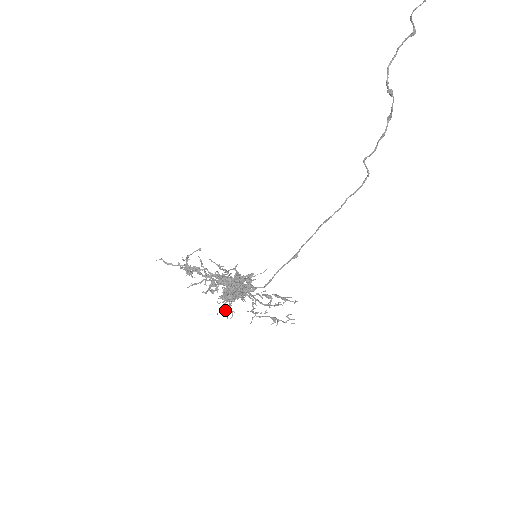
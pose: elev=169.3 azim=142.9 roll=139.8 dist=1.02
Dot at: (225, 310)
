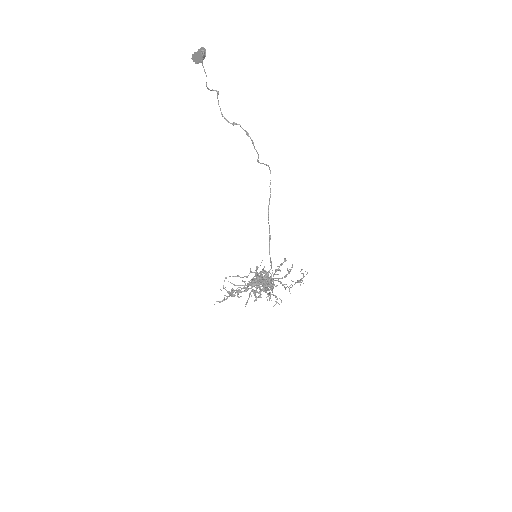
Dot at: (275, 301)
